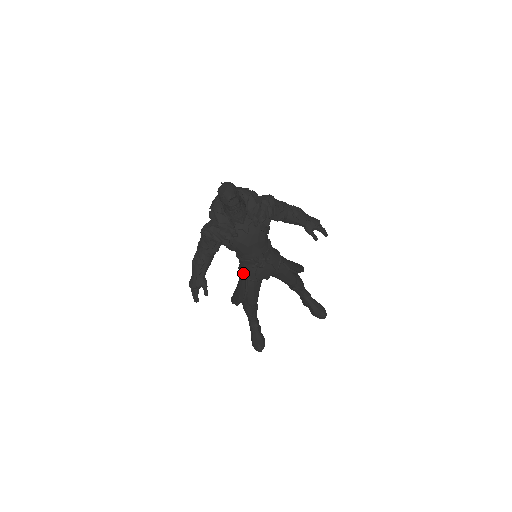
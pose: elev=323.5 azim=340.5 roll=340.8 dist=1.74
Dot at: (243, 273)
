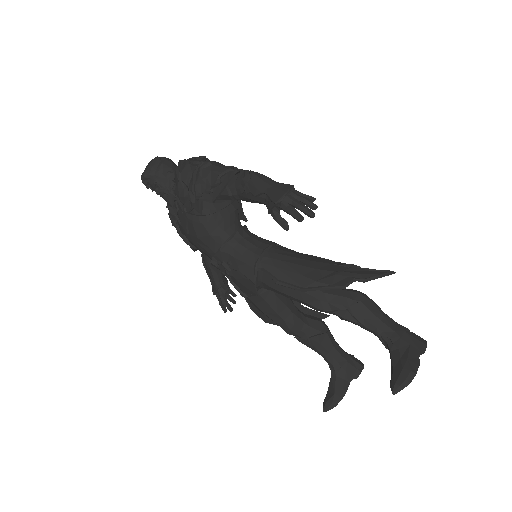
Dot at: occluded
